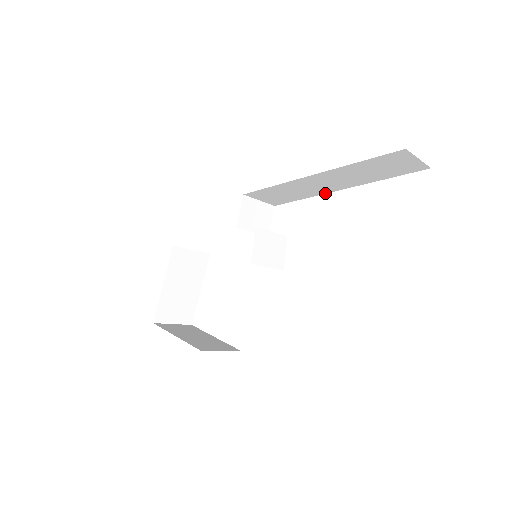
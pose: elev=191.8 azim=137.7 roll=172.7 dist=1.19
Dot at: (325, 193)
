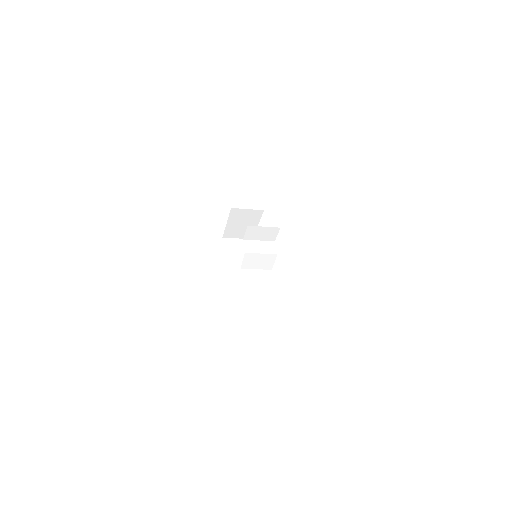
Dot at: occluded
